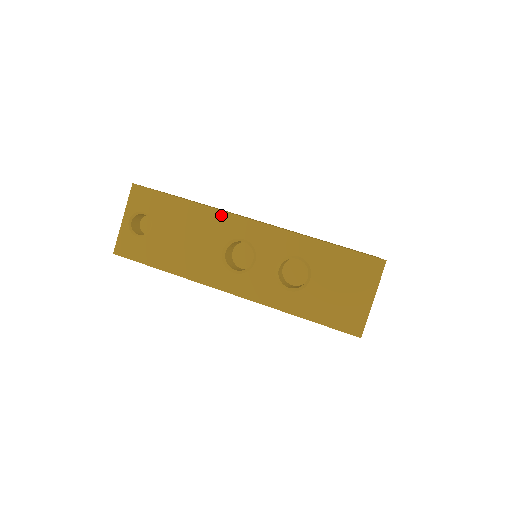
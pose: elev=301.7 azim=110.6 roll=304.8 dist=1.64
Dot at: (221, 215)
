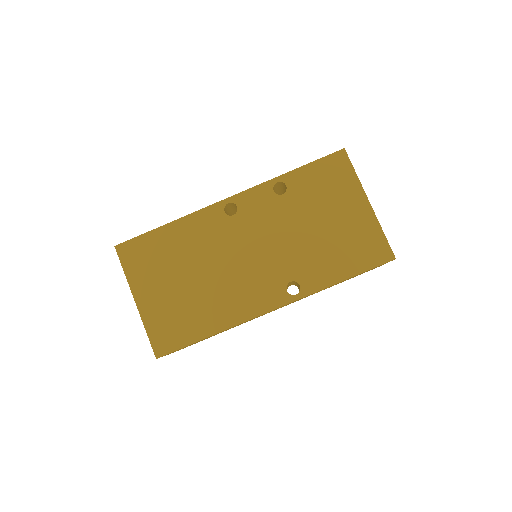
Dot at: occluded
